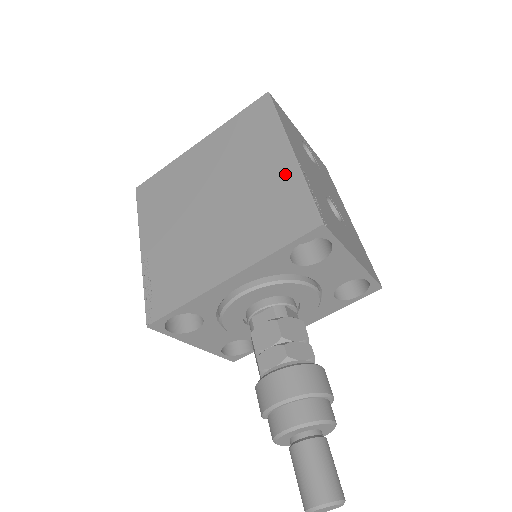
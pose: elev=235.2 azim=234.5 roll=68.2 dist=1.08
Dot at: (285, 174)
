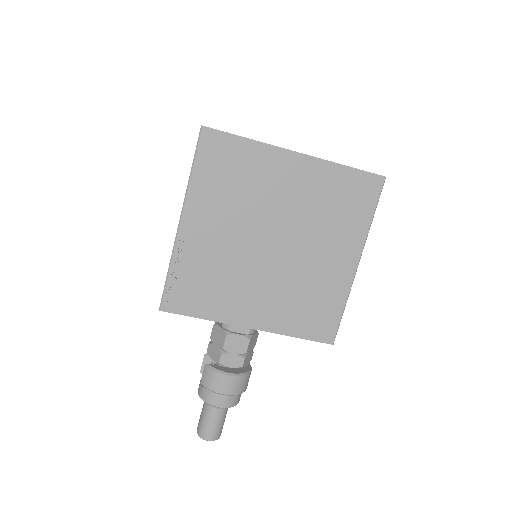
Dot at: (340, 282)
